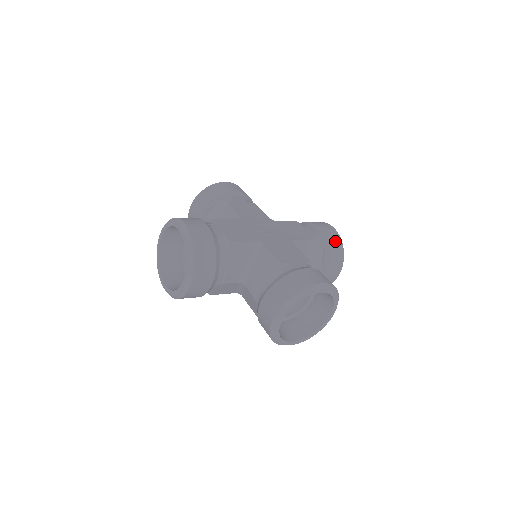
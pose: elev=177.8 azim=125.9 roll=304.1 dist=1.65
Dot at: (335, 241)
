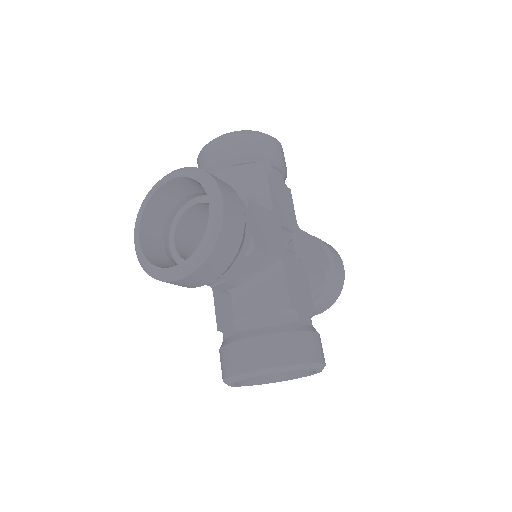
Dot at: (338, 285)
